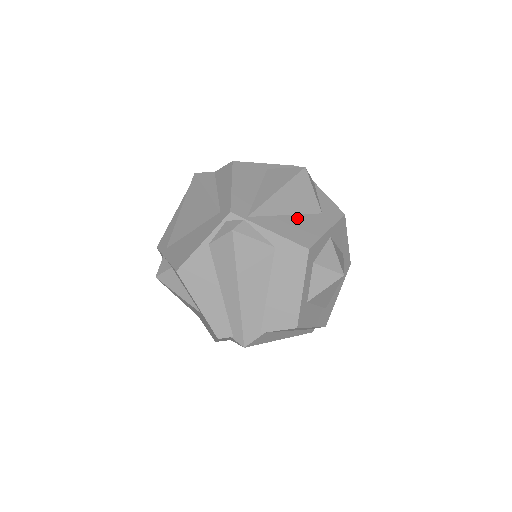
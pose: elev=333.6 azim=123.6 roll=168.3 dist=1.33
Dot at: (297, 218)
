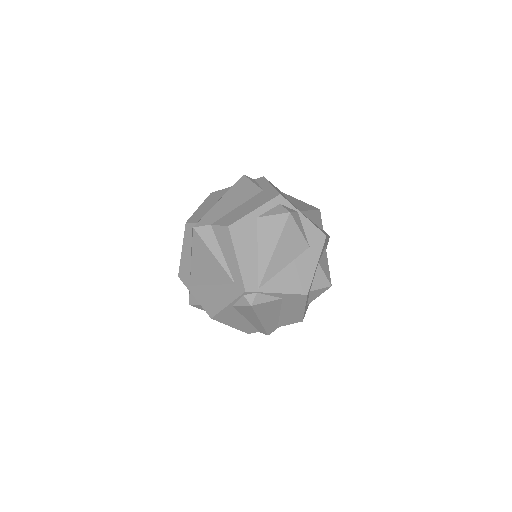
Dot at: (293, 266)
